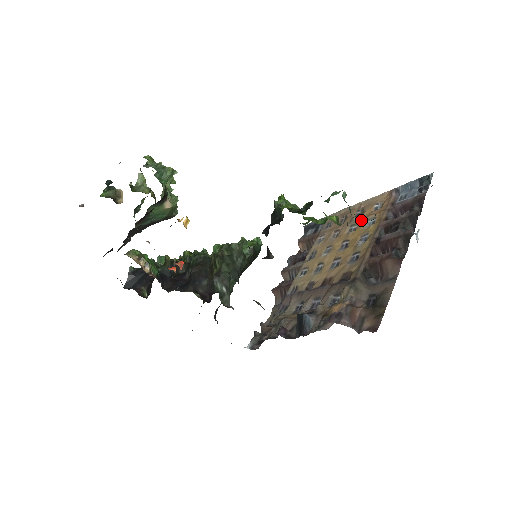
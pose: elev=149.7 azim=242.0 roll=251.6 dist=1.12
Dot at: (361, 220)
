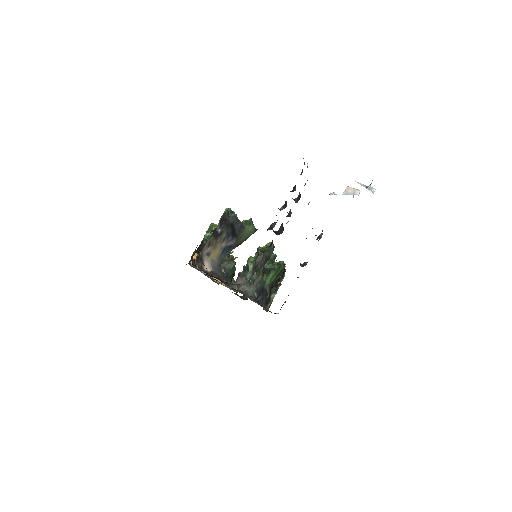
Dot at: occluded
